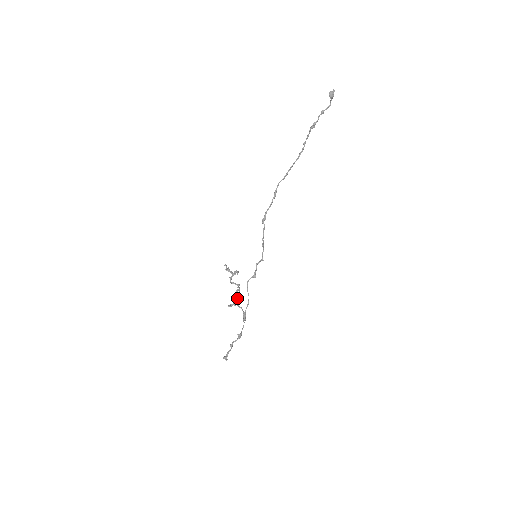
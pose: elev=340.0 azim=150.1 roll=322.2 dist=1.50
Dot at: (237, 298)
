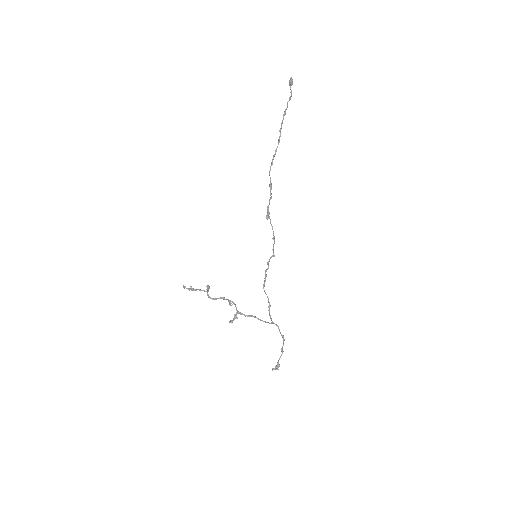
Dot at: (237, 310)
